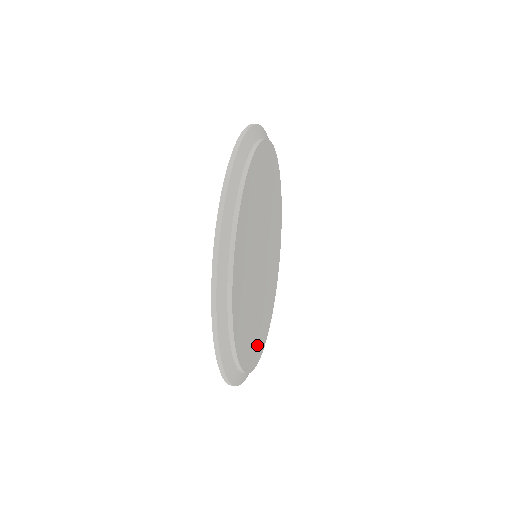
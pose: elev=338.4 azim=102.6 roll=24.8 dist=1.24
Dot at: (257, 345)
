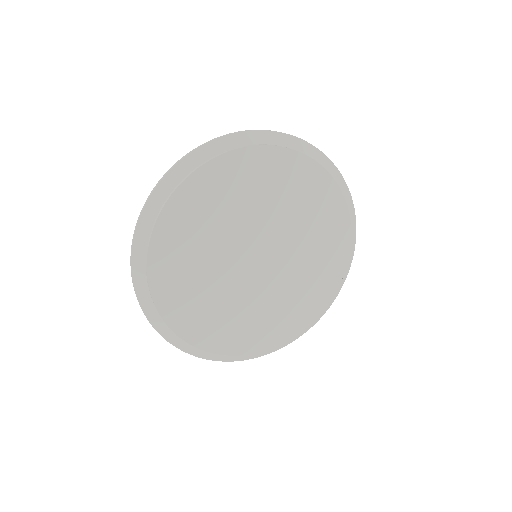
Dot at: (251, 336)
